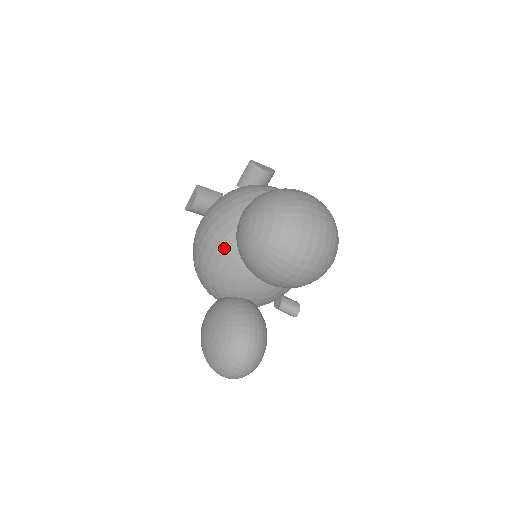
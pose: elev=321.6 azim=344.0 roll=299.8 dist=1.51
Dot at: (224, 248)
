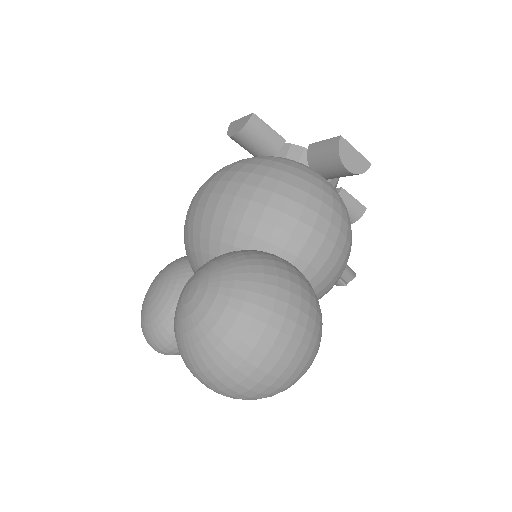
Dot at: (201, 247)
